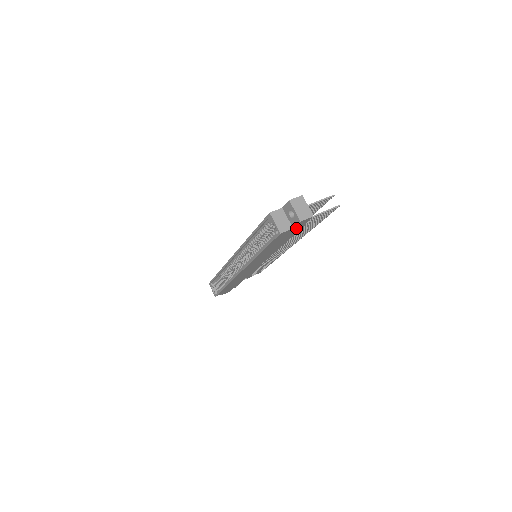
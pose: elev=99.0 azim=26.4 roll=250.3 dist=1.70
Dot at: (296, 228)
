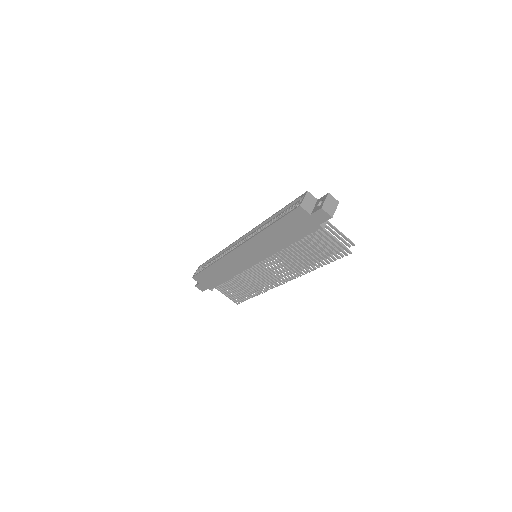
Dot at: (312, 221)
